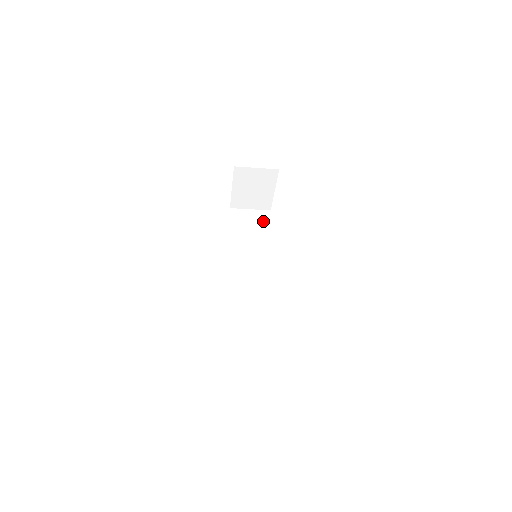
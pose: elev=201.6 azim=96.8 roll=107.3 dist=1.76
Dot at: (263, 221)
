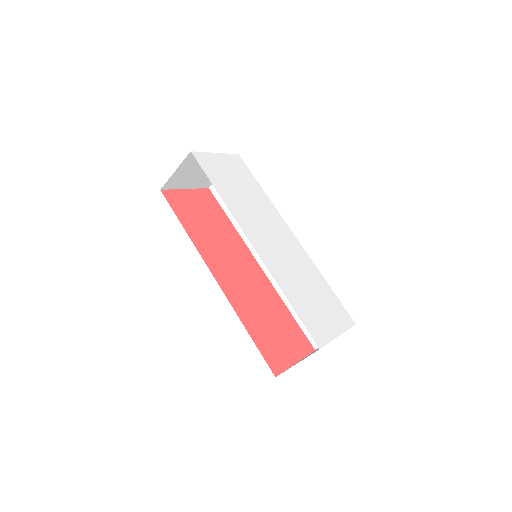
Dot at: occluded
